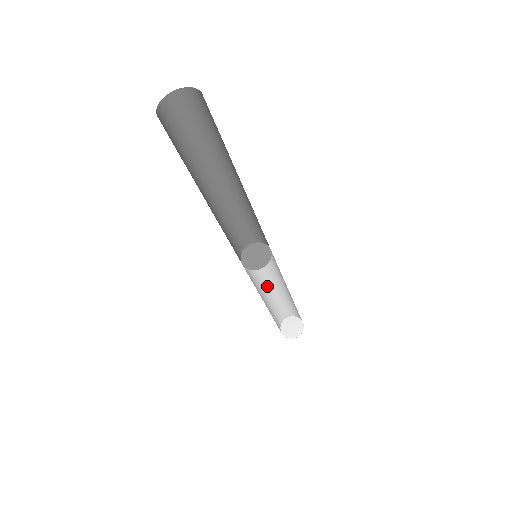
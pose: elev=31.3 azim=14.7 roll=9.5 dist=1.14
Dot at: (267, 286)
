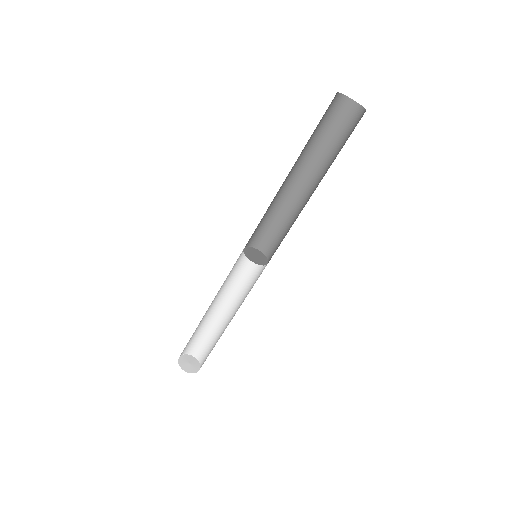
Dot at: (211, 303)
